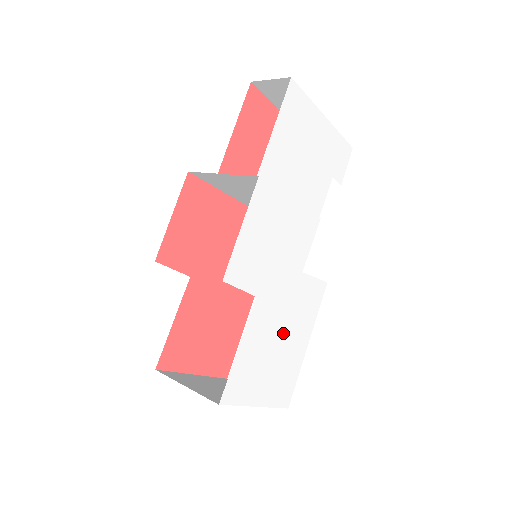
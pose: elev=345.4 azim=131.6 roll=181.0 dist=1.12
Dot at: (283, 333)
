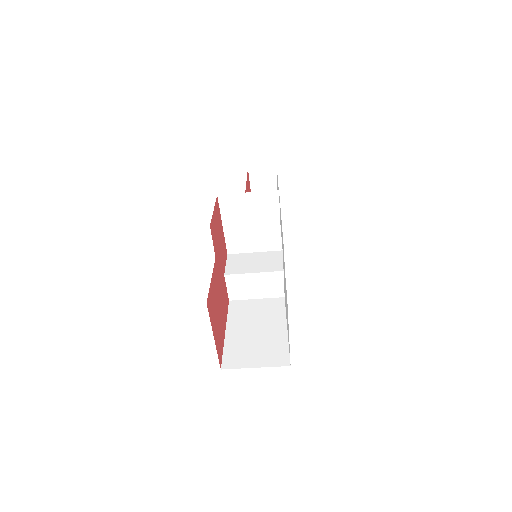
Dot at: occluded
